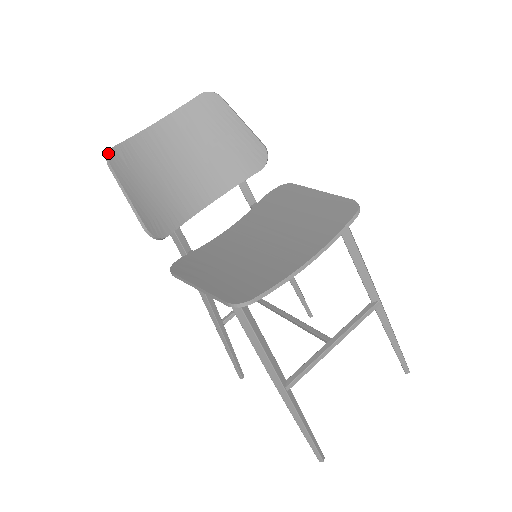
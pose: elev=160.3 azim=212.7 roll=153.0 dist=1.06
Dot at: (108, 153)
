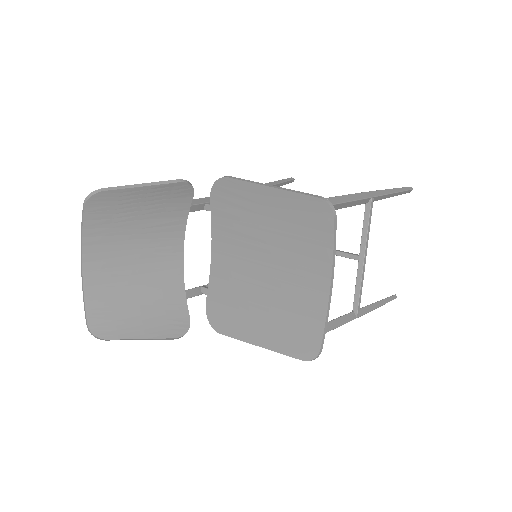
Dot at: (92, 334)
